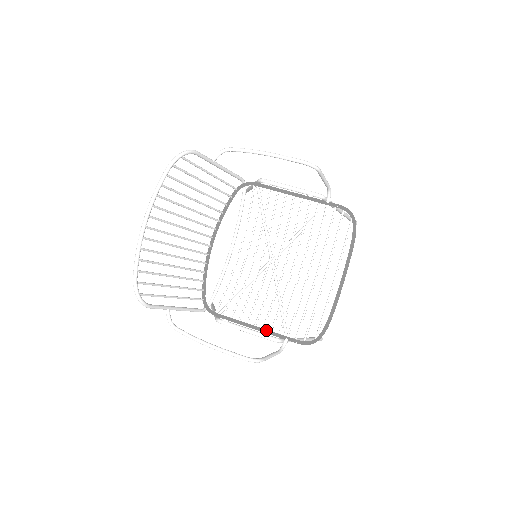
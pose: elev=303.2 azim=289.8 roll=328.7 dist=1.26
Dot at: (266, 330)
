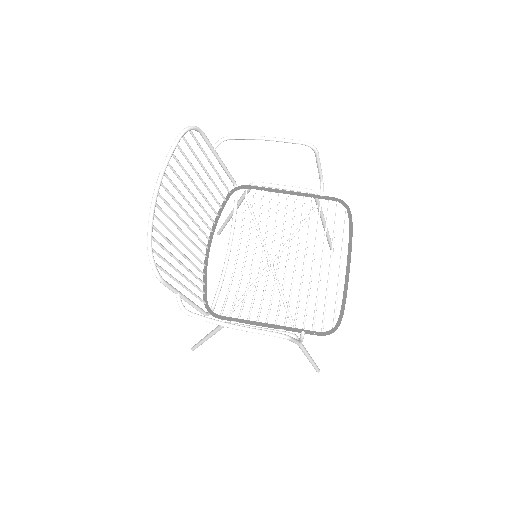
Dot at: (279, 325)
